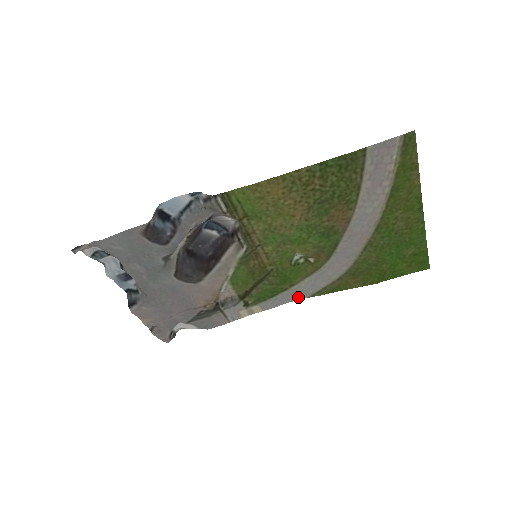
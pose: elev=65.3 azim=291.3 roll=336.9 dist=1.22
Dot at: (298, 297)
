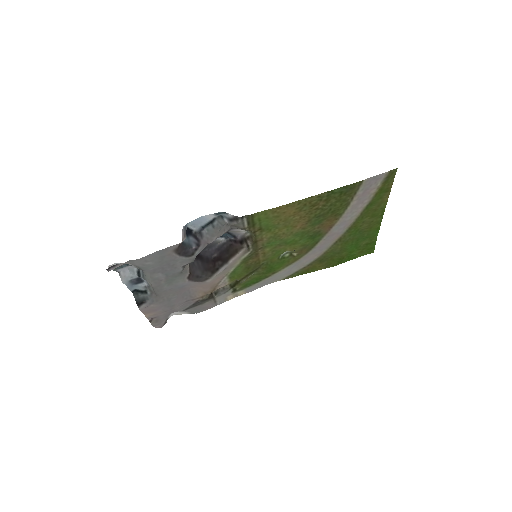
Dot at: (275, 280)
